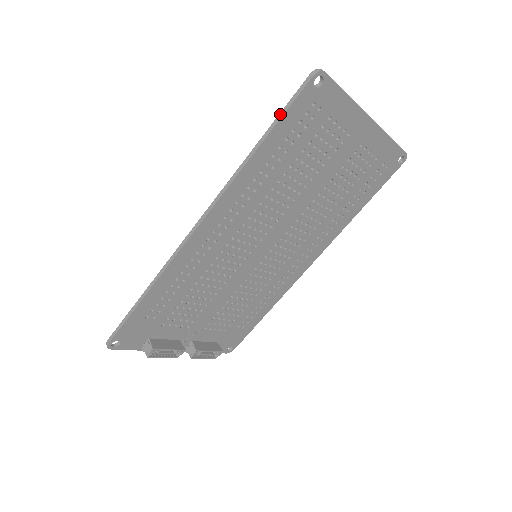
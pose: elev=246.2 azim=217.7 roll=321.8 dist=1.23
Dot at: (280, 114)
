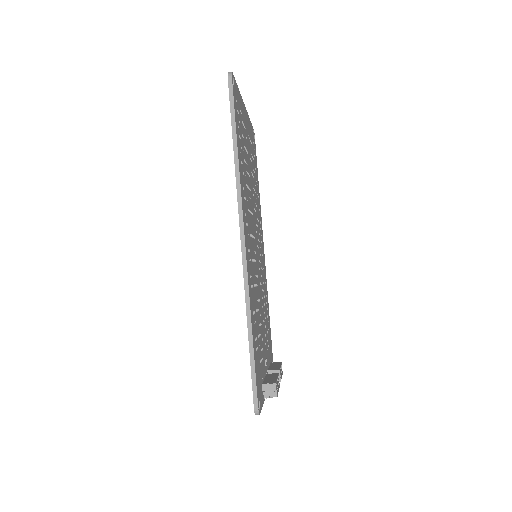
Dot at: (232, 116)
